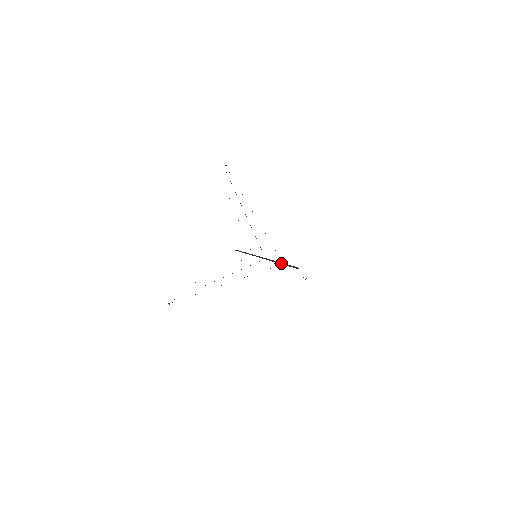
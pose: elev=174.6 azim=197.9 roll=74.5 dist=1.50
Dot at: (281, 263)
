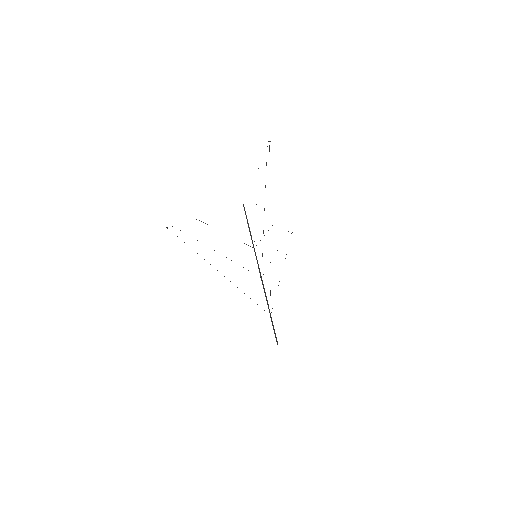
Dot at: occluded
